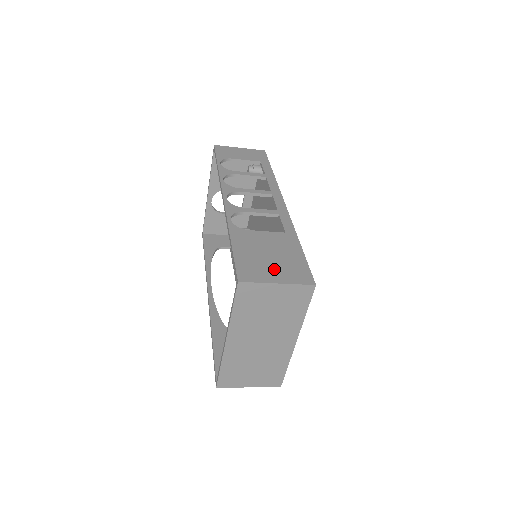
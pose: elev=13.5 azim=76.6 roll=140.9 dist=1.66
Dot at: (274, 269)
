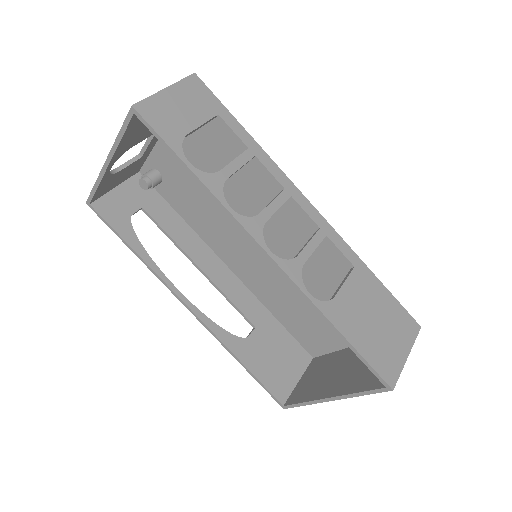
Dot at: (393, 339)
